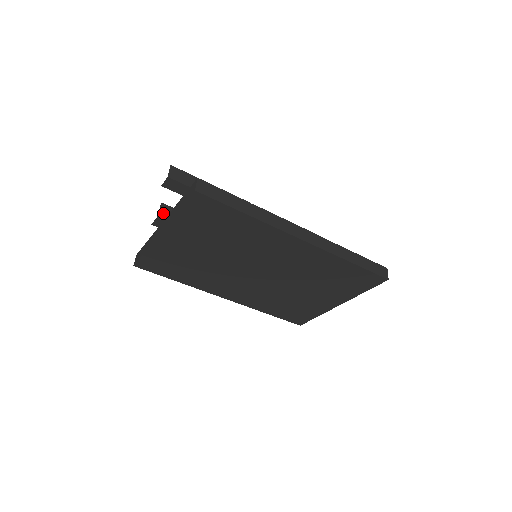
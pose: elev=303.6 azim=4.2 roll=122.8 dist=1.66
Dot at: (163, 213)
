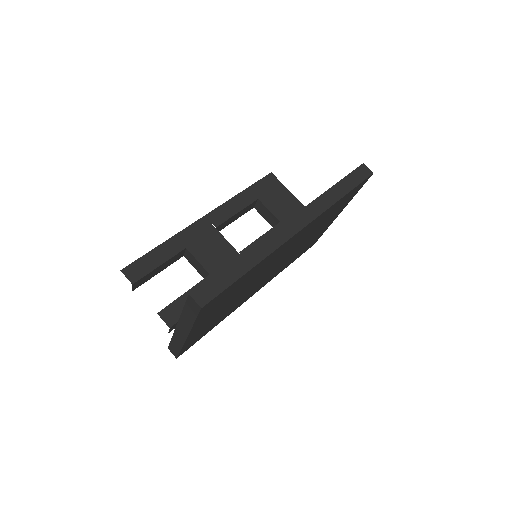
Dot at: (169, 320)
